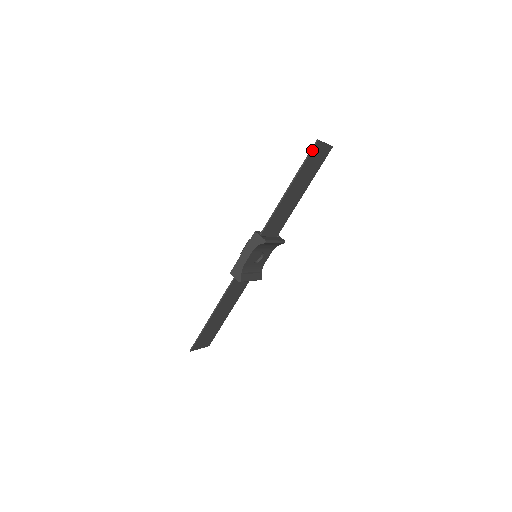
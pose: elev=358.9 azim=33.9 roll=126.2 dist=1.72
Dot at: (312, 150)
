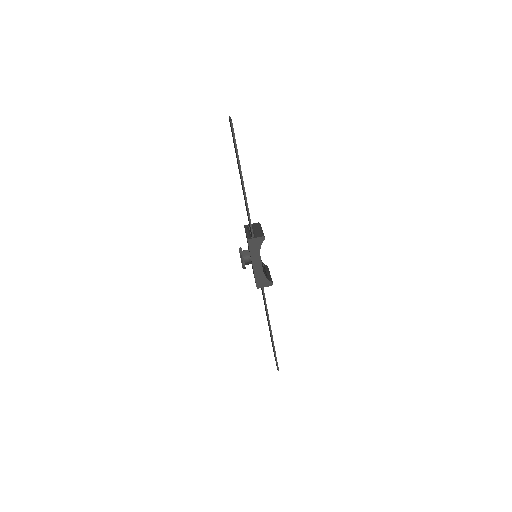
Dot at: (234, 134)
